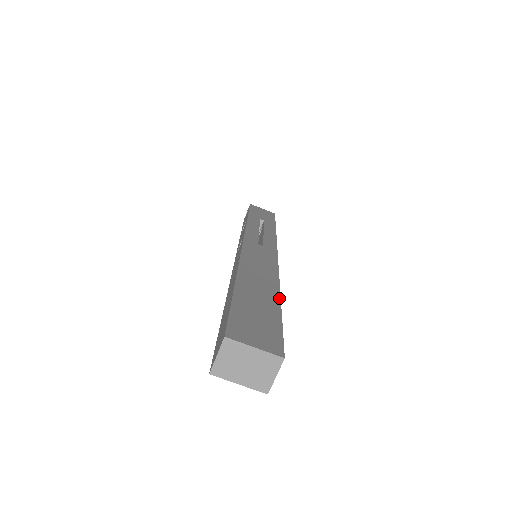
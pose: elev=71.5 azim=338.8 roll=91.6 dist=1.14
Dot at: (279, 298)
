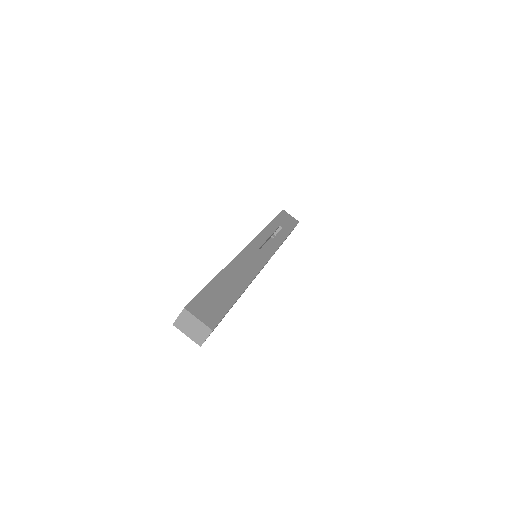
Dot at: (241, 293)
